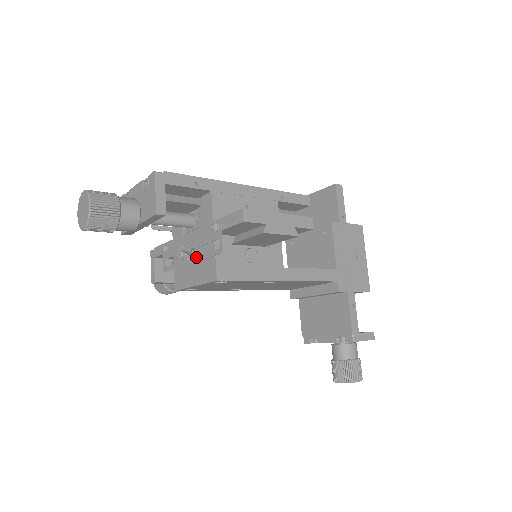
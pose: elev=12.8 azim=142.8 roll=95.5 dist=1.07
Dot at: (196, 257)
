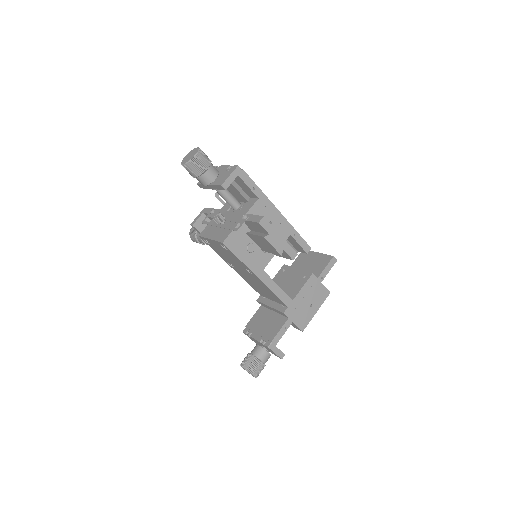
Dot at: (223, 225)
